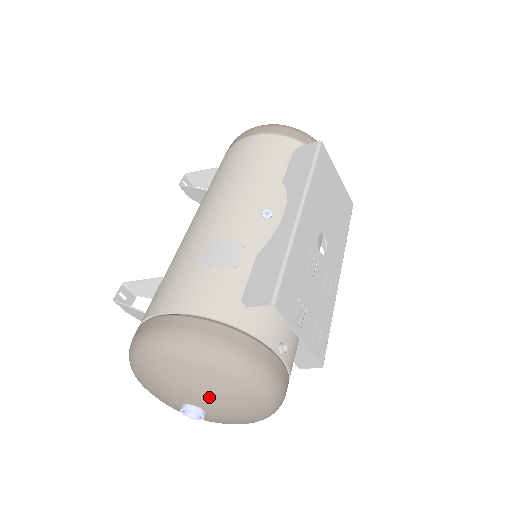
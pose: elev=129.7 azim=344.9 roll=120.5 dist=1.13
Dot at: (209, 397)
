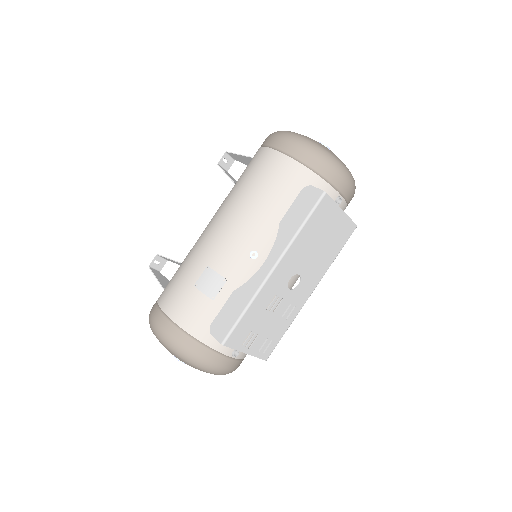
Dot at: occluded
